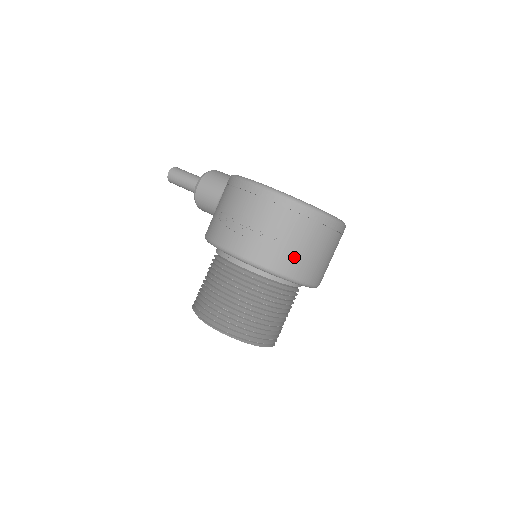
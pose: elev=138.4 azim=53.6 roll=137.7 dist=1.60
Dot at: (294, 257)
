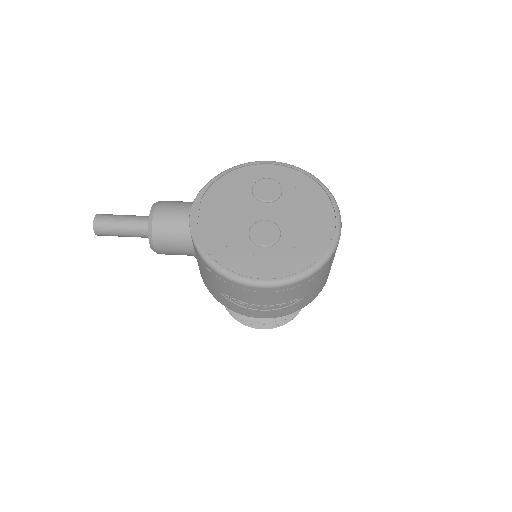
Dot at: (317, 290)
